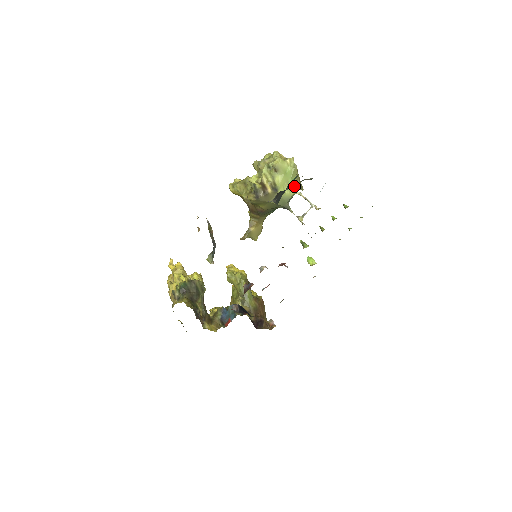
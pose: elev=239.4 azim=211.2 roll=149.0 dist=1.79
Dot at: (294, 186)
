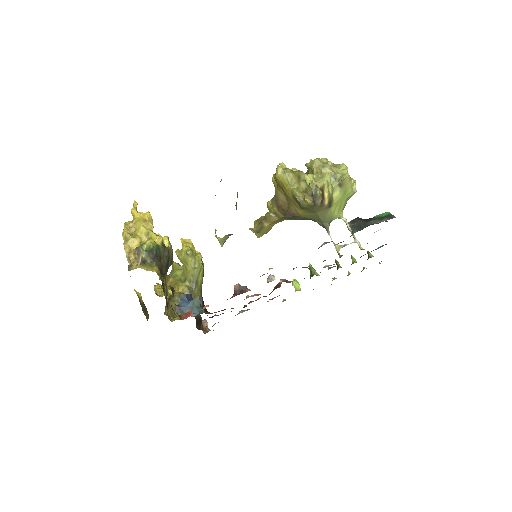
Dot at: occluded
